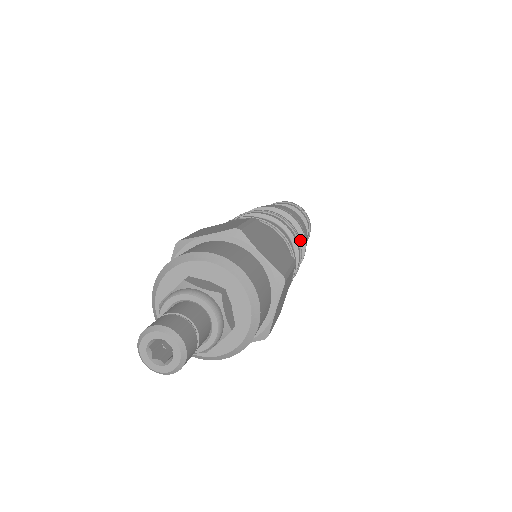
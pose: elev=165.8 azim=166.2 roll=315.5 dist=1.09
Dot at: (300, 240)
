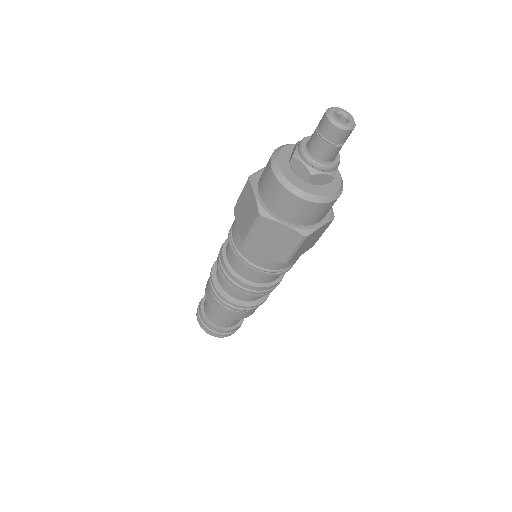
Dot at: occluded
